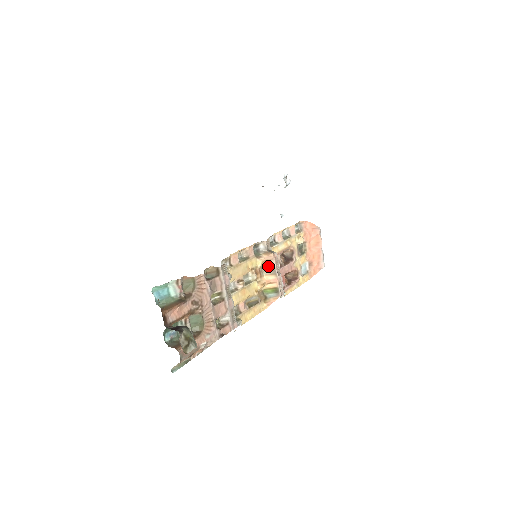
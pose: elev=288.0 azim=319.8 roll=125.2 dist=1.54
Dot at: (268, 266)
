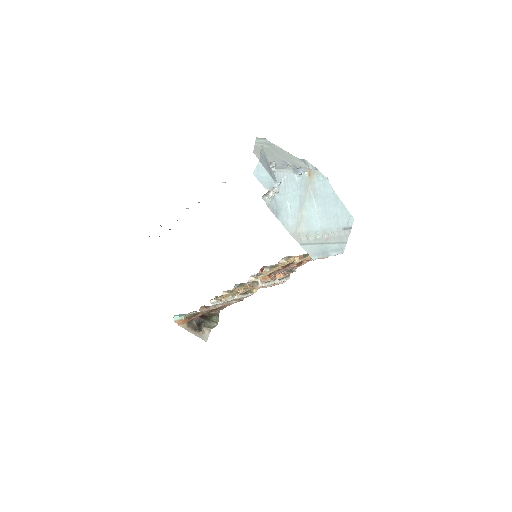
Dot at: occluded
